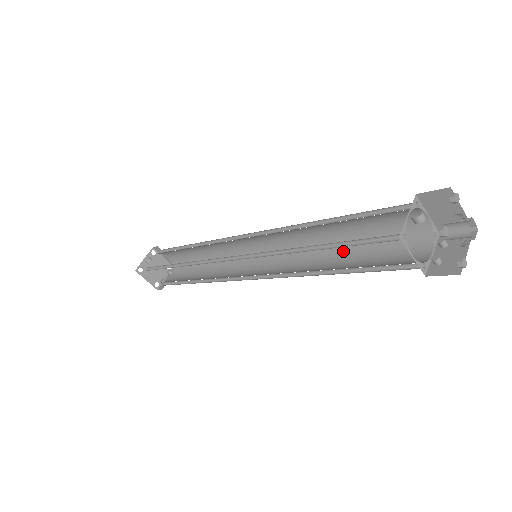
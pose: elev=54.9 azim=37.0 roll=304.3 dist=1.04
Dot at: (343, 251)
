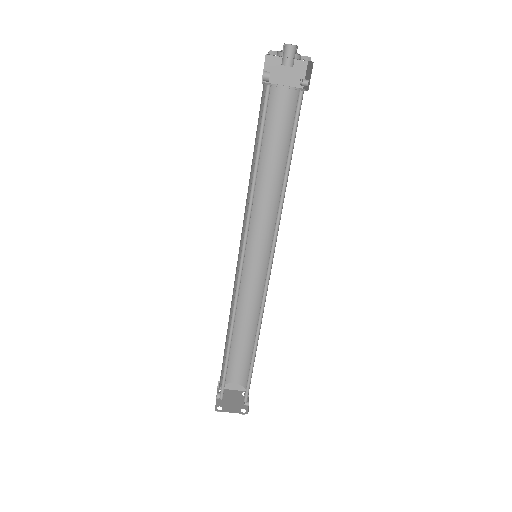
Dot at: occluded
